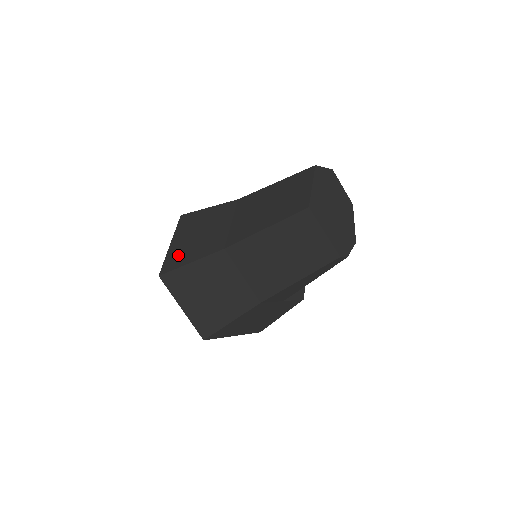
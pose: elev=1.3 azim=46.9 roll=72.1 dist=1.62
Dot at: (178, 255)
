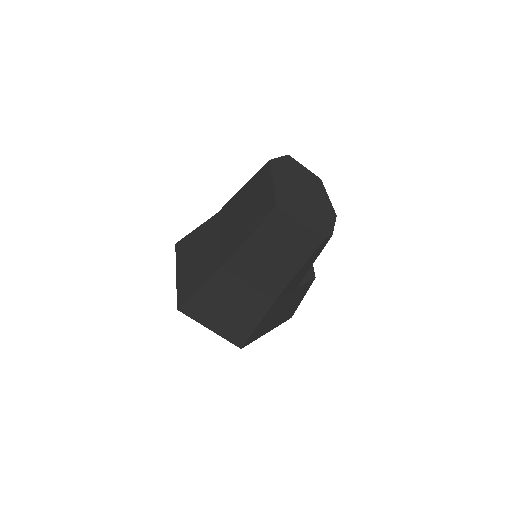
Dot at: (186, 284)
